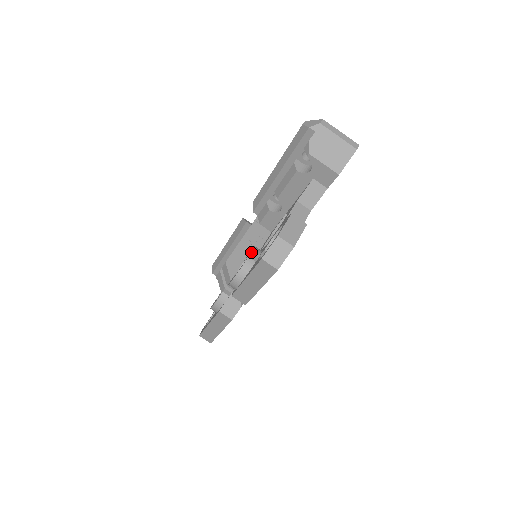
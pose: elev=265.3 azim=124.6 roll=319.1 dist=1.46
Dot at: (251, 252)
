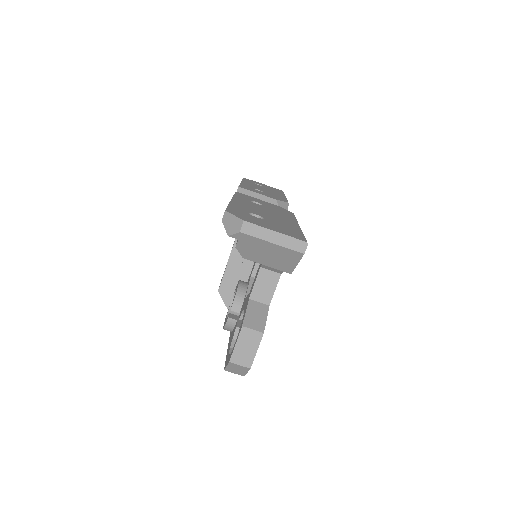
Dot at: occluded
